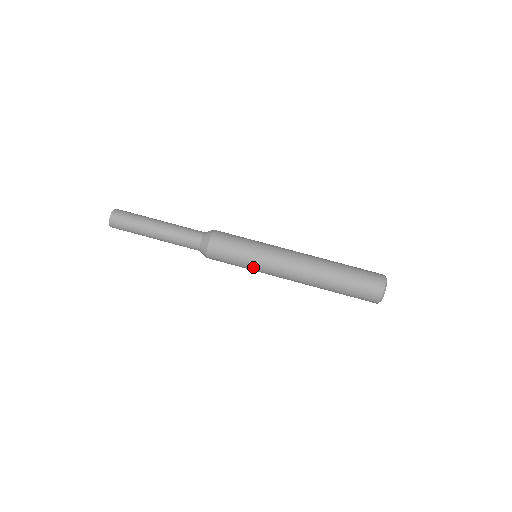
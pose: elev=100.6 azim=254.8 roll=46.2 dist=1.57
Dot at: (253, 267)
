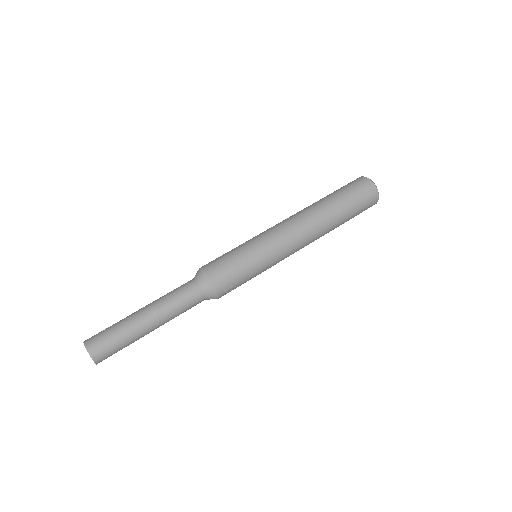
Dot at: (260, 250)
